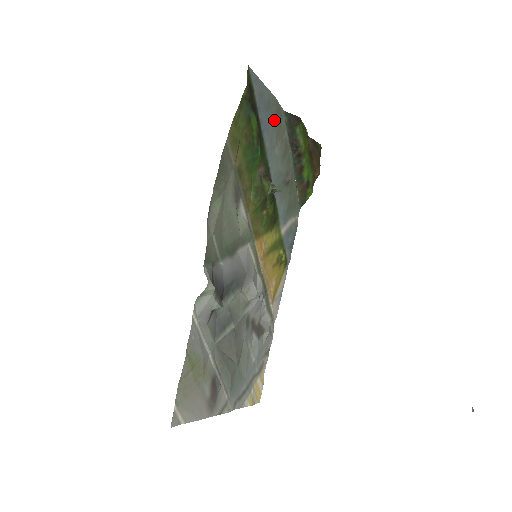
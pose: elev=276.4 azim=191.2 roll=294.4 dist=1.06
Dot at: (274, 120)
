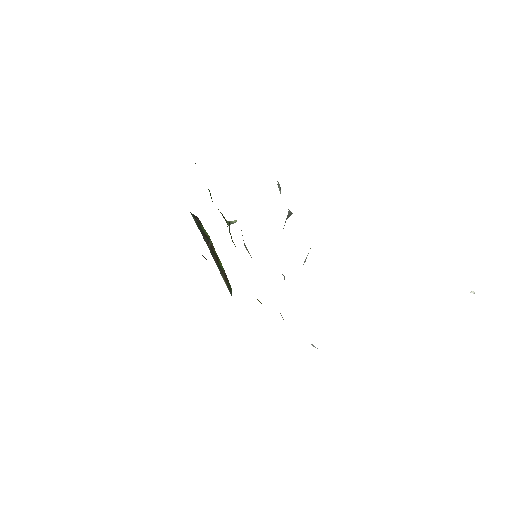
Dot at: occluded
